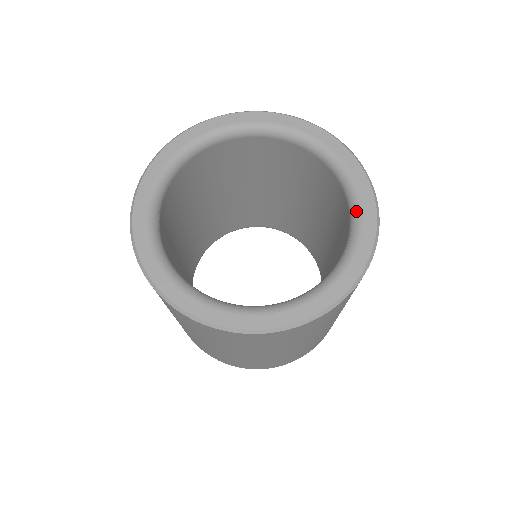
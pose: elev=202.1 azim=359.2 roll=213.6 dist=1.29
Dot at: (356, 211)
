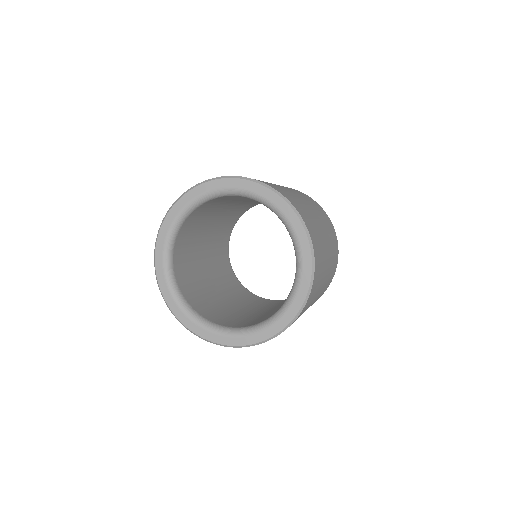
Dot at: (284, 307)
